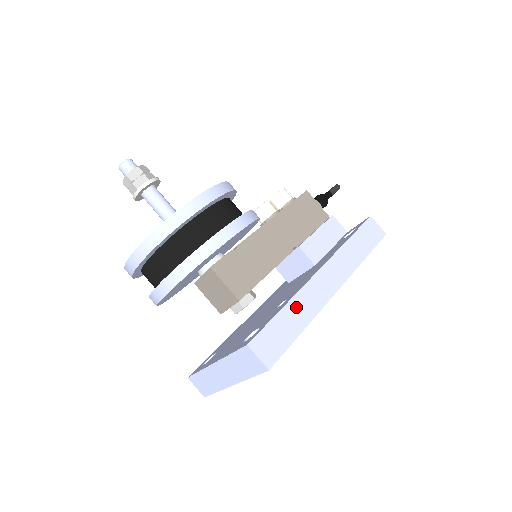
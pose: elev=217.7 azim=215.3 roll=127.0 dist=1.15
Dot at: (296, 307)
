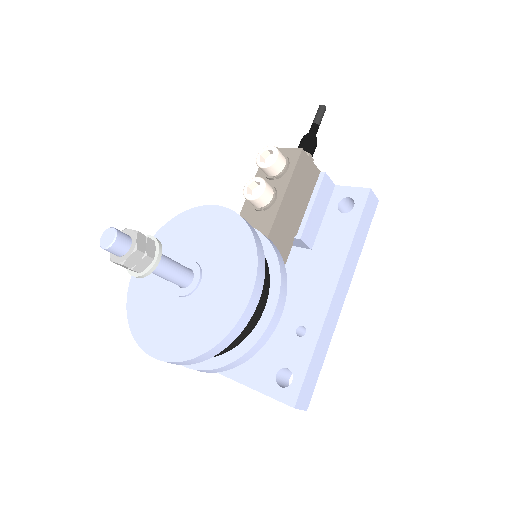
Dot at: (320, 345)
